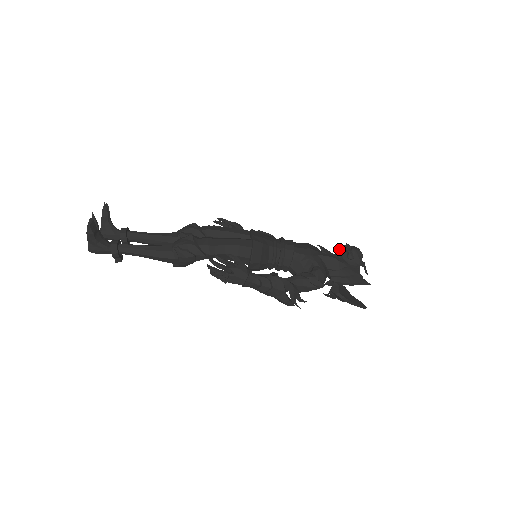
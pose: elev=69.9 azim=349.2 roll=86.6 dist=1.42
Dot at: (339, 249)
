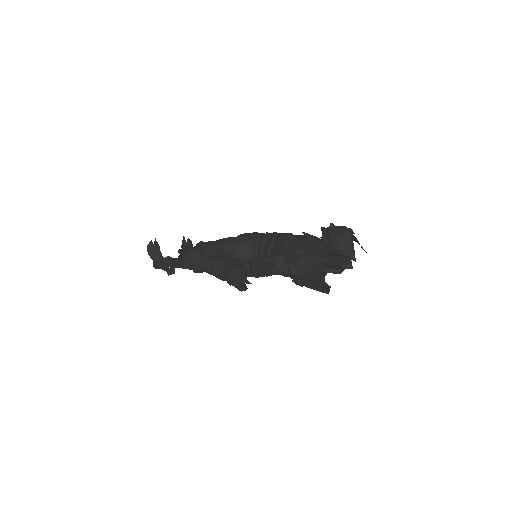
Dot at: (322, 231)
